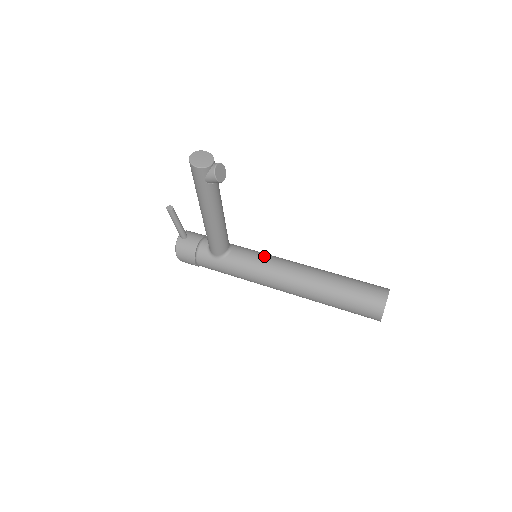
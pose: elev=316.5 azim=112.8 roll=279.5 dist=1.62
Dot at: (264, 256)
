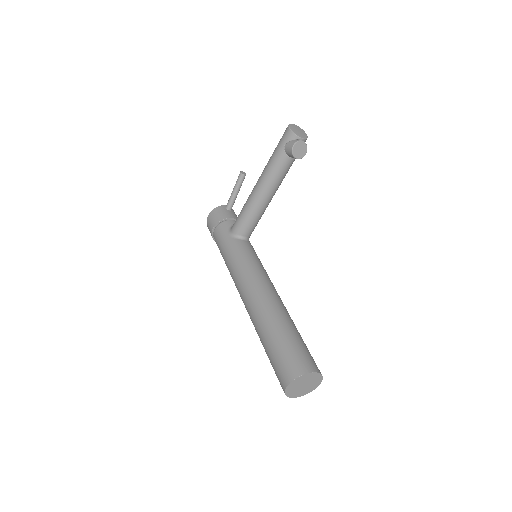
Dot at: (261, 264)
